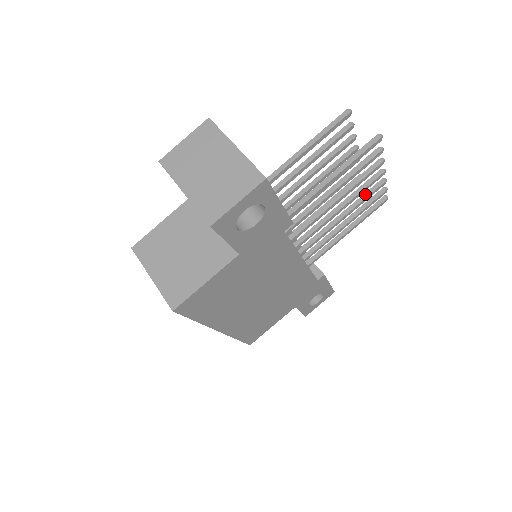
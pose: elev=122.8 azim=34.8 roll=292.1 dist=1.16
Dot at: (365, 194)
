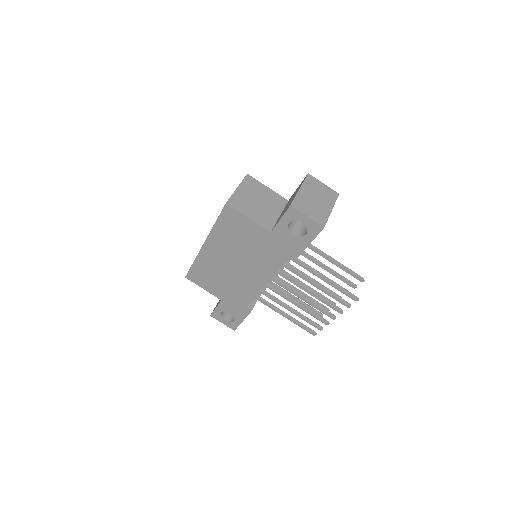
Dot at: (316, 314)
